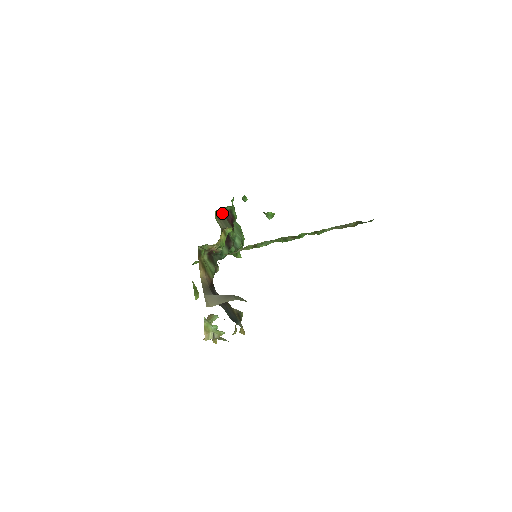
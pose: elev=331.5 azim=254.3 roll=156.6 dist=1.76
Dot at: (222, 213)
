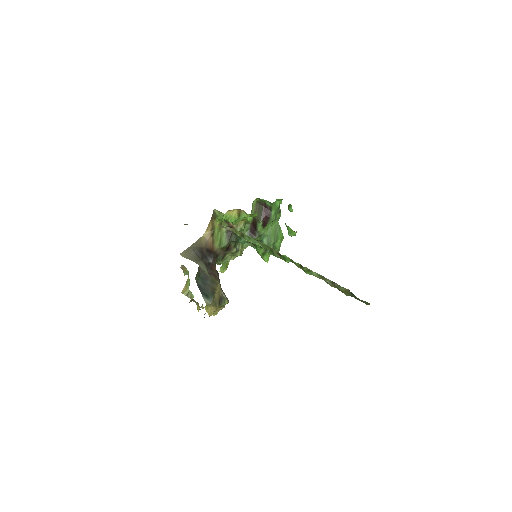
Dot at: (262, 205)
